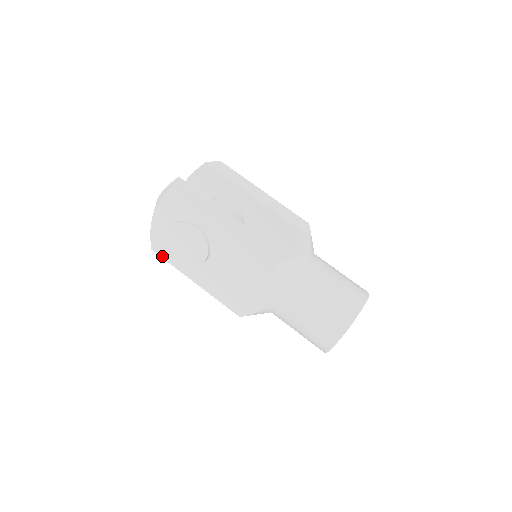
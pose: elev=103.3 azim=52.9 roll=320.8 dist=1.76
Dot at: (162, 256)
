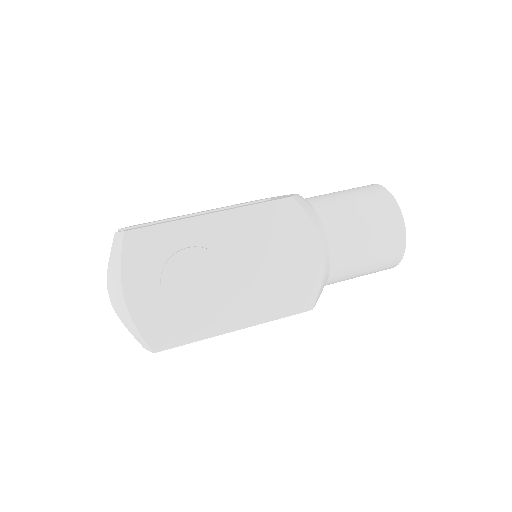
Dot at: (174, 345)
